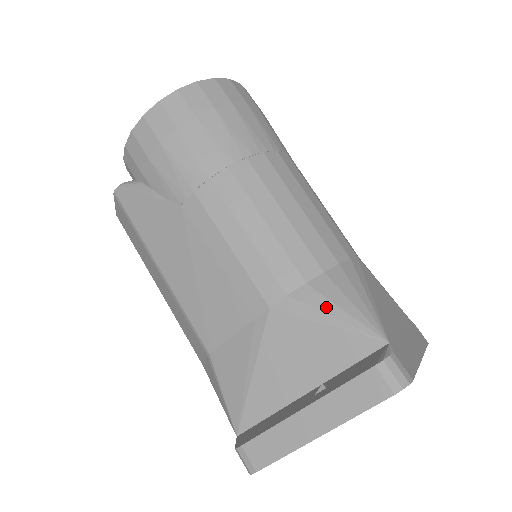
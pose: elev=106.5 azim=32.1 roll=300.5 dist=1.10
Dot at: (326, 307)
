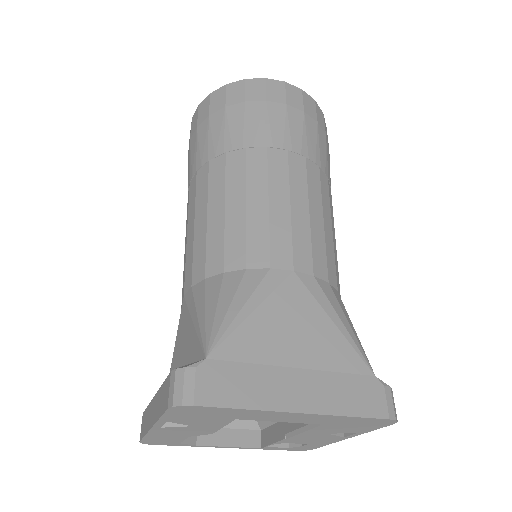
Dot at: (200, 306)
